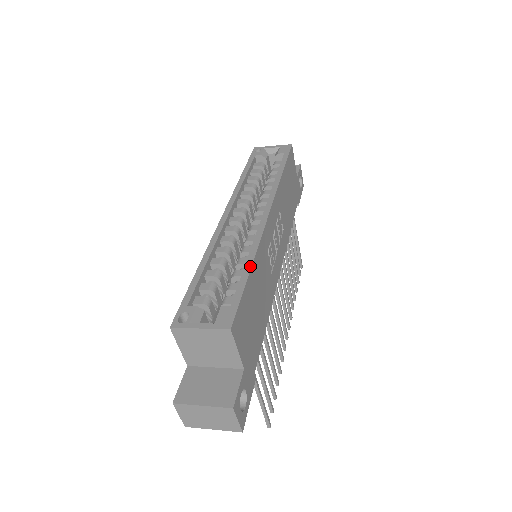
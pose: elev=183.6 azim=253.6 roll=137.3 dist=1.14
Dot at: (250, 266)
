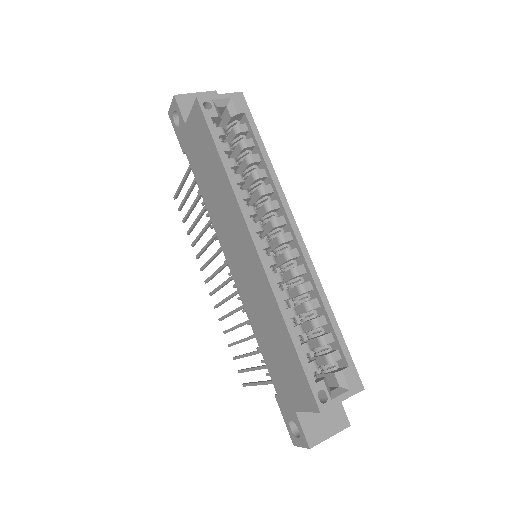
Dot at: (333, 314)
